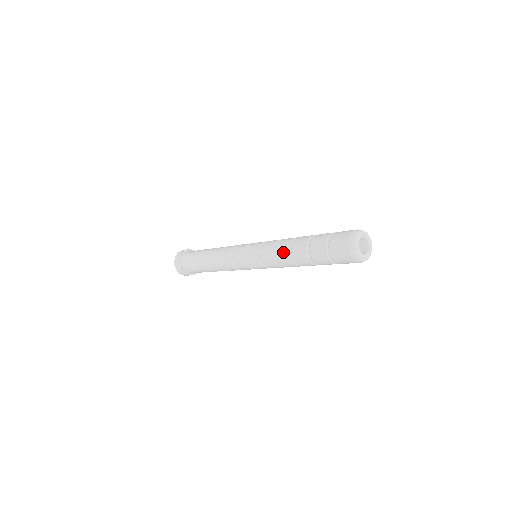
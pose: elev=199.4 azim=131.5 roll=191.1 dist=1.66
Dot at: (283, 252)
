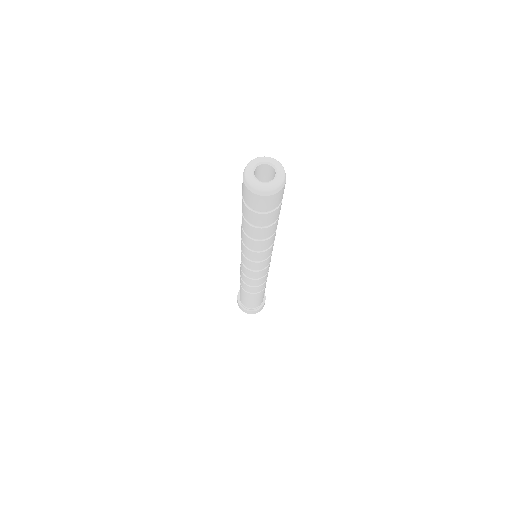
Dot at: (241, 232)
